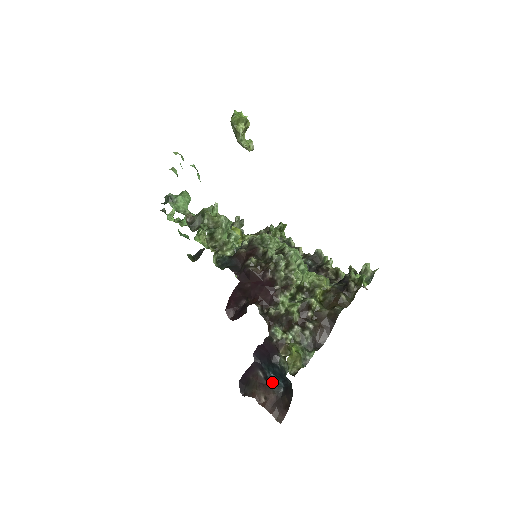
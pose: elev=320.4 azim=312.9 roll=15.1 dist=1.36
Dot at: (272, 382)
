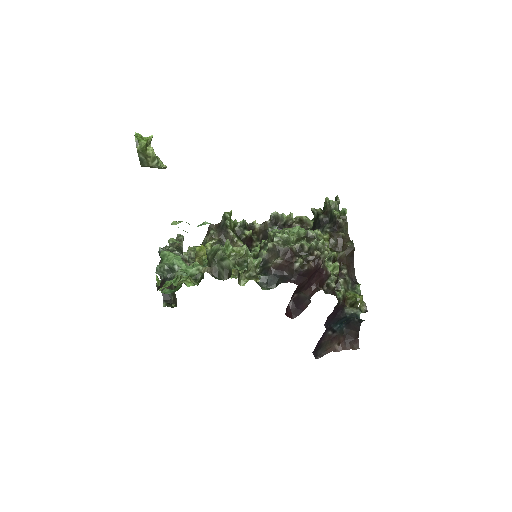
Dot at: (339, 330)
